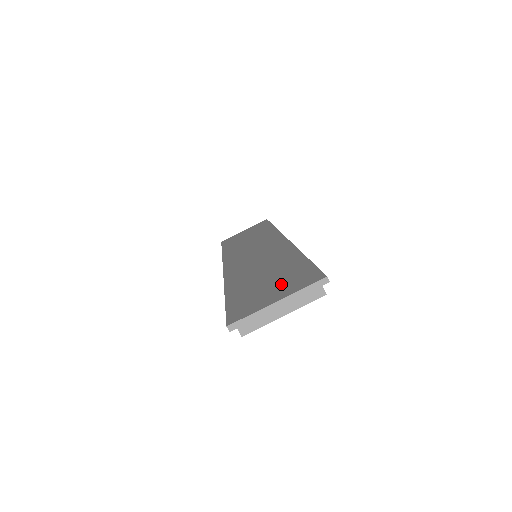
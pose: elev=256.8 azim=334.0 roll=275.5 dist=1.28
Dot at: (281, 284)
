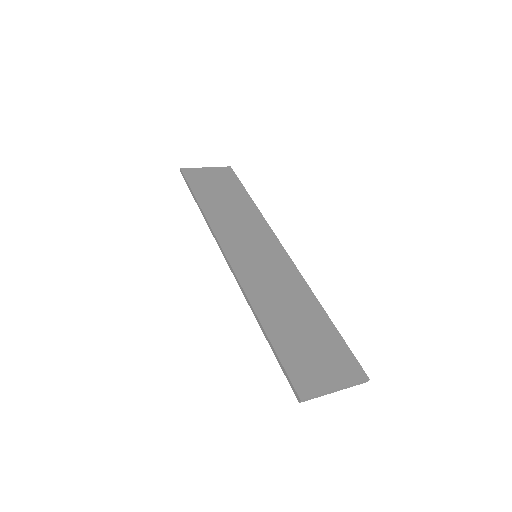
Dot at: (328, 359)
